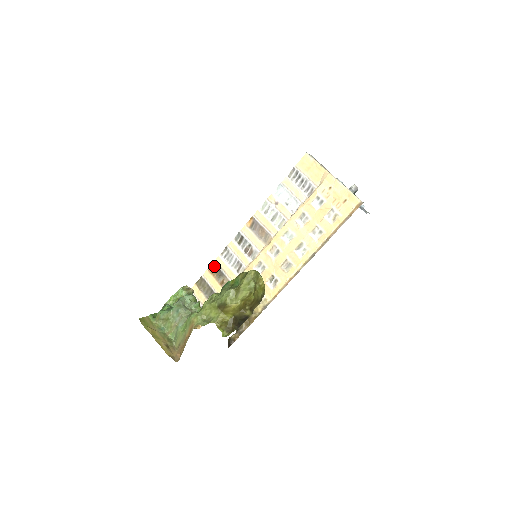
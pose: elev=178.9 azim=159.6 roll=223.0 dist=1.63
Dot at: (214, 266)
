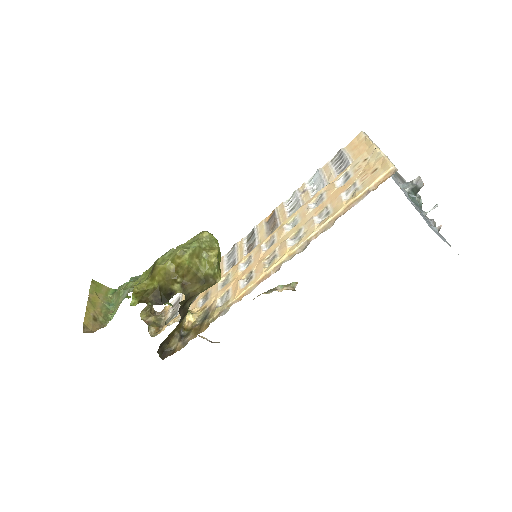
Dot at: occluded
